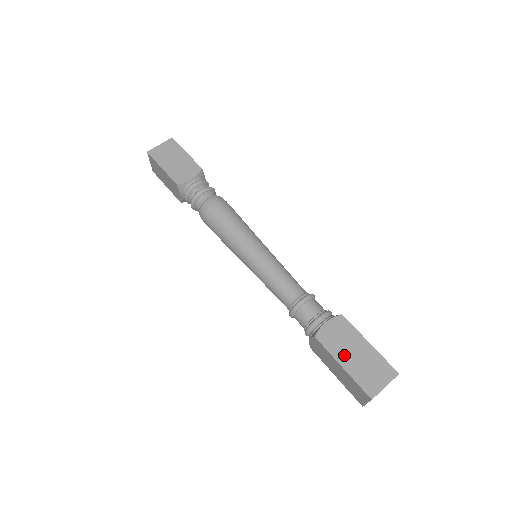
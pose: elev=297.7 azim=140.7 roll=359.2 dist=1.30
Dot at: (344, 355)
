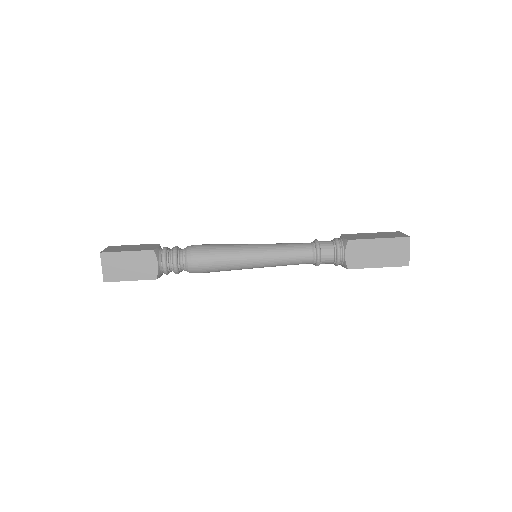
Dot at: (373, 261)
